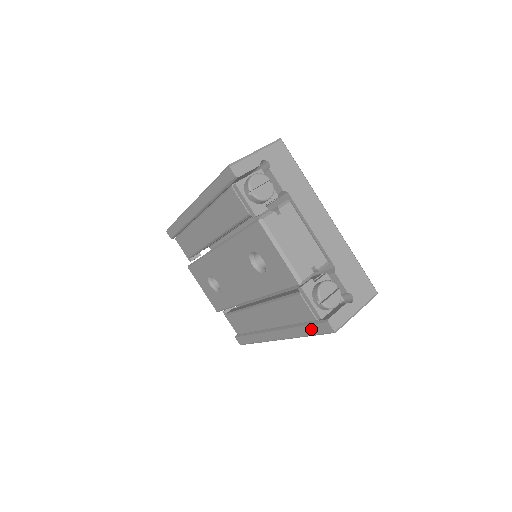
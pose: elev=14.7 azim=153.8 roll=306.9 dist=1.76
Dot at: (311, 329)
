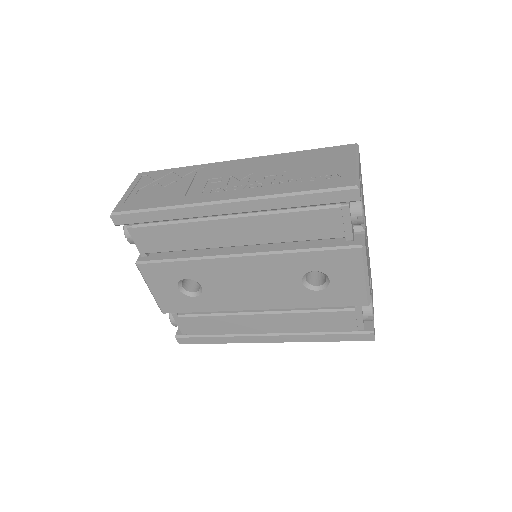
Dot at: (341, 337)
